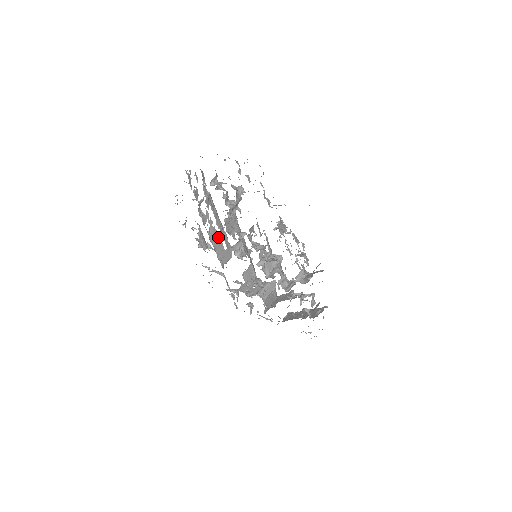
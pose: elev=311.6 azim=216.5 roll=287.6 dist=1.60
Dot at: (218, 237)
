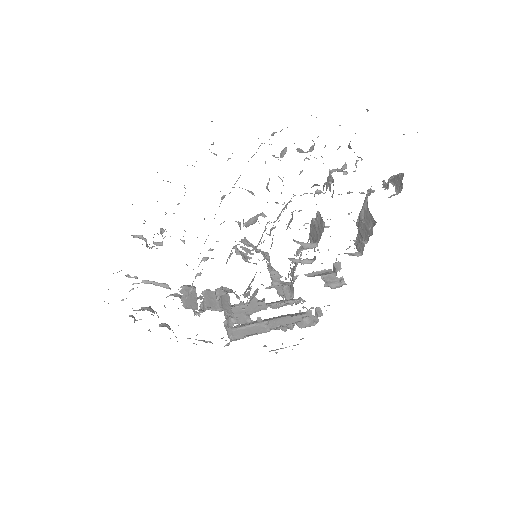
Dot at: occluded
